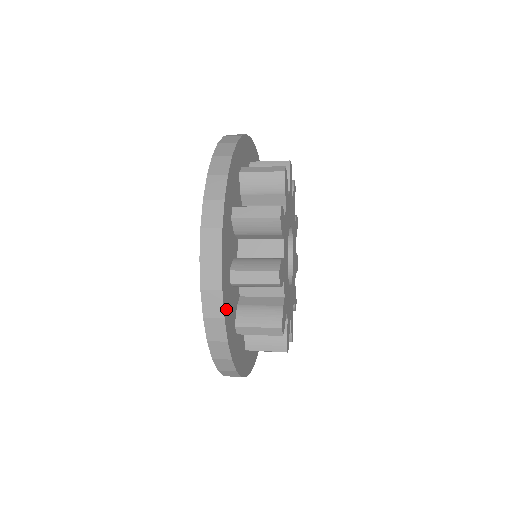
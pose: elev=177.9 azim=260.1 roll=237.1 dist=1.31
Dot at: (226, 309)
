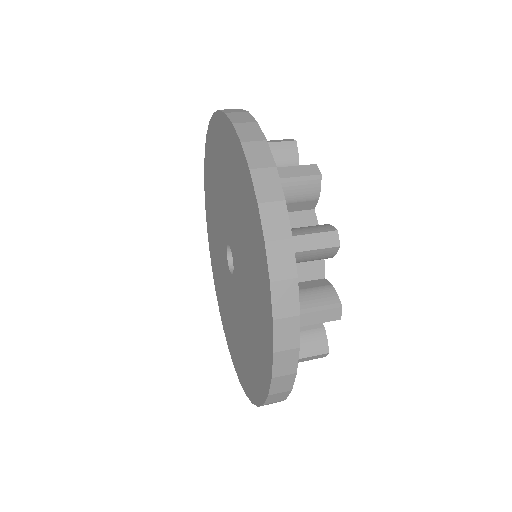
Dot at: occluded
